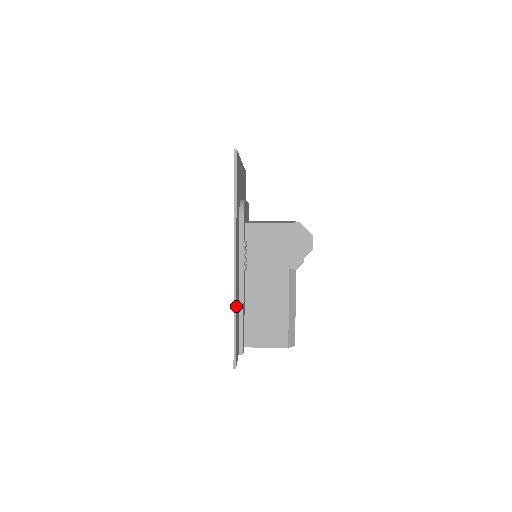
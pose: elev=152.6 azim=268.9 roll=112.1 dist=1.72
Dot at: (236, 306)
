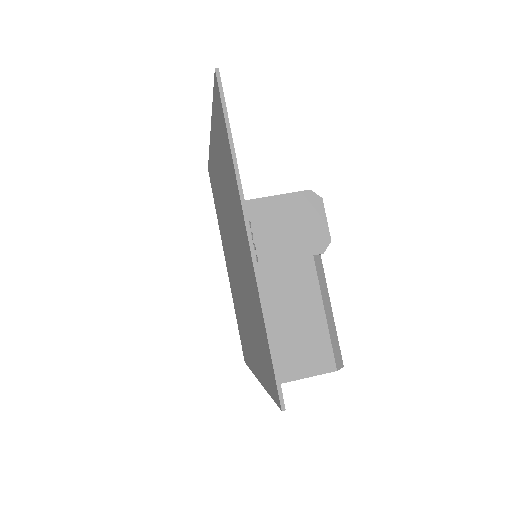
Dot at: (264, 306)
